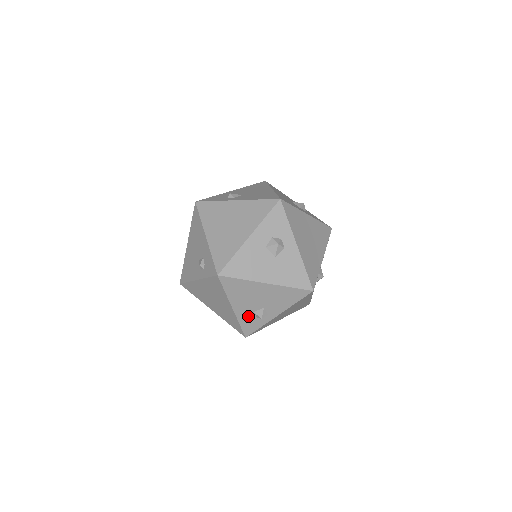
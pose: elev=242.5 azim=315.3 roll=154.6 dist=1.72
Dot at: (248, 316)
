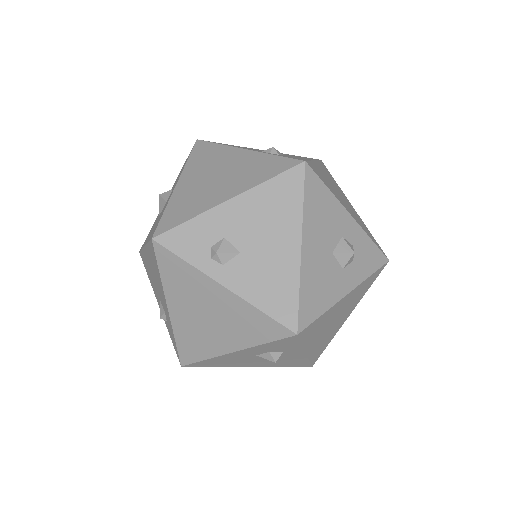
Dot at: occluded
